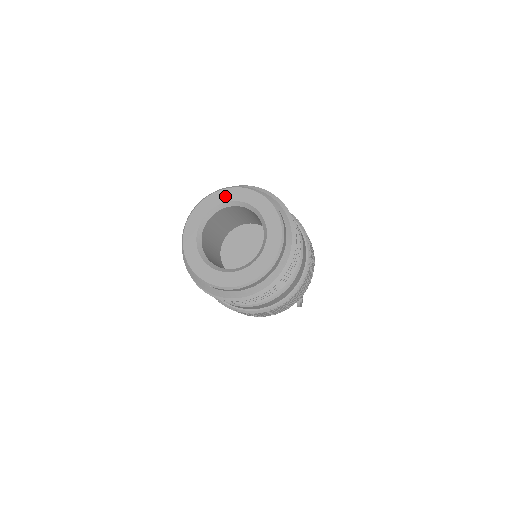
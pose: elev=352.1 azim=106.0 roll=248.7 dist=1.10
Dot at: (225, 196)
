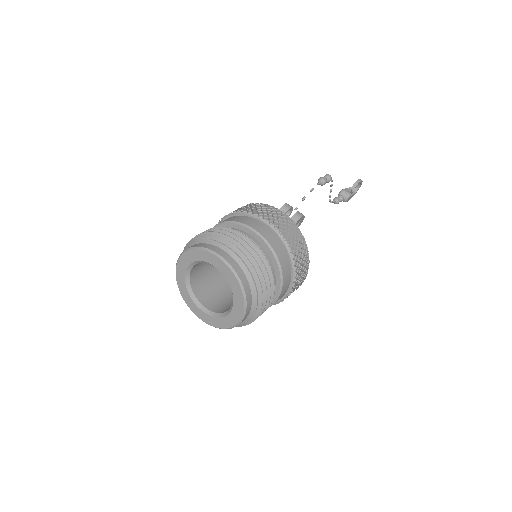
Dot at: (210, 259)
